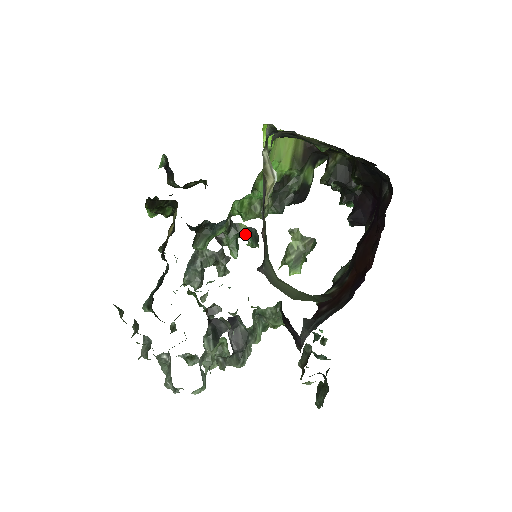
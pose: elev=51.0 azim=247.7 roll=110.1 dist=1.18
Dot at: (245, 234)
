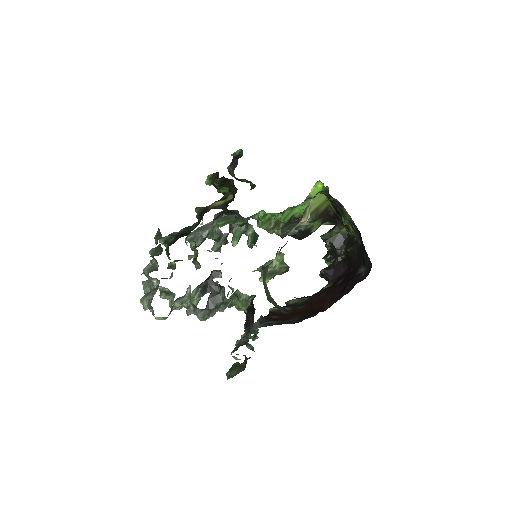
Dot at: (250, 235)
